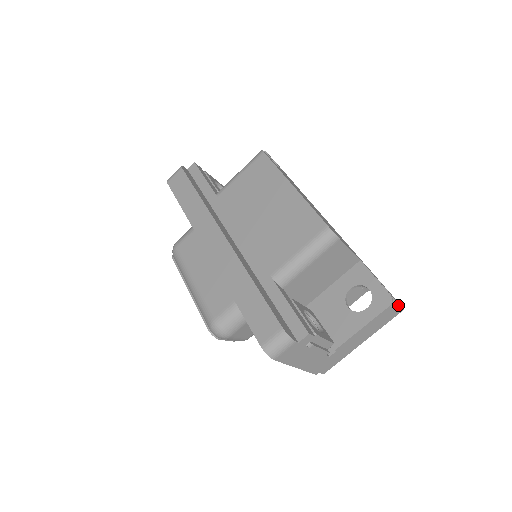
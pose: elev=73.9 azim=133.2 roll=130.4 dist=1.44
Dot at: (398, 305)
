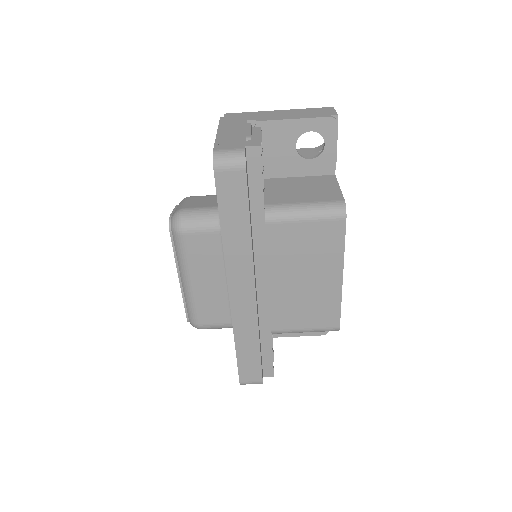
Dot at: occluded
